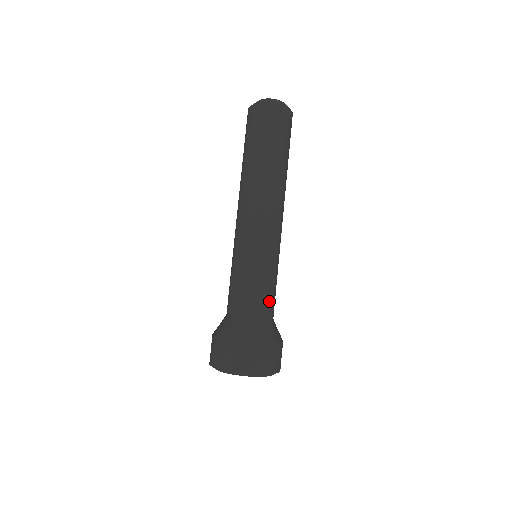
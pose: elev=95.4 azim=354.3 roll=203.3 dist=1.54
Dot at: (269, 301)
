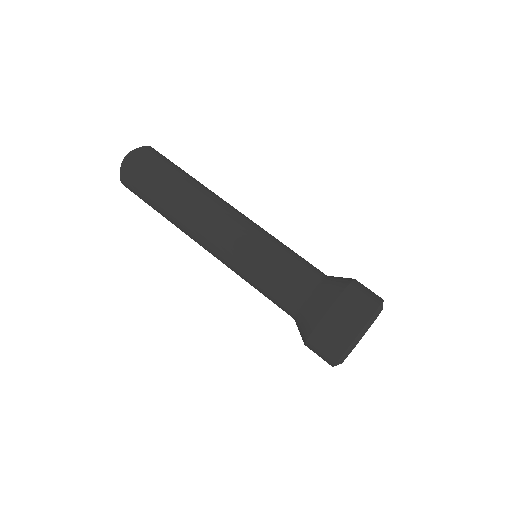
Dot at: (303, 269)
